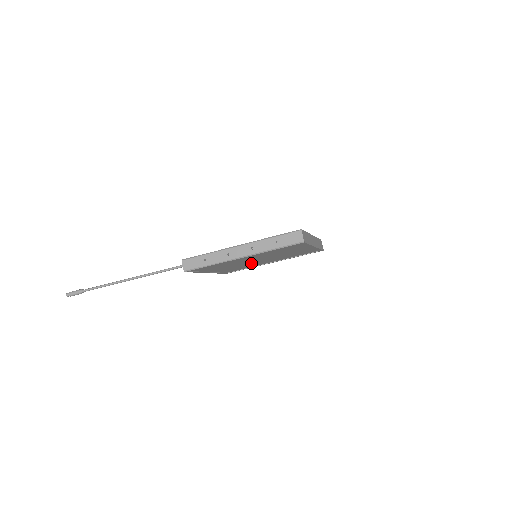
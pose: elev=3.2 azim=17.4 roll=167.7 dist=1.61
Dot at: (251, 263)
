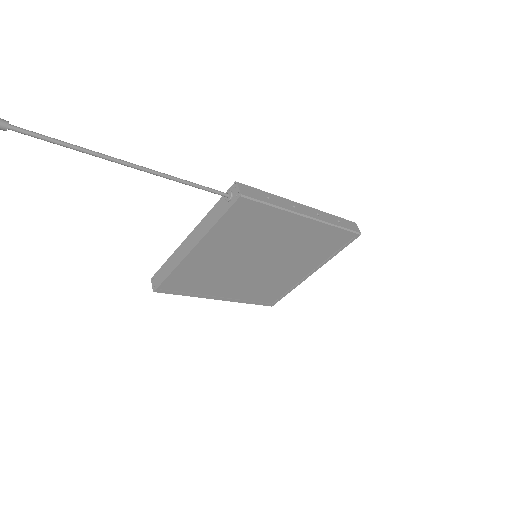
Dot at: (233, 270)
